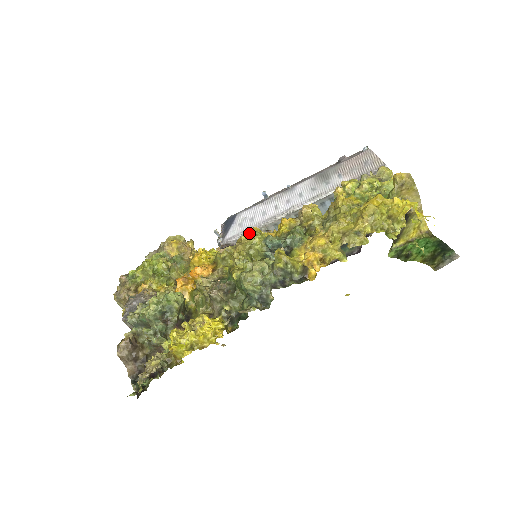
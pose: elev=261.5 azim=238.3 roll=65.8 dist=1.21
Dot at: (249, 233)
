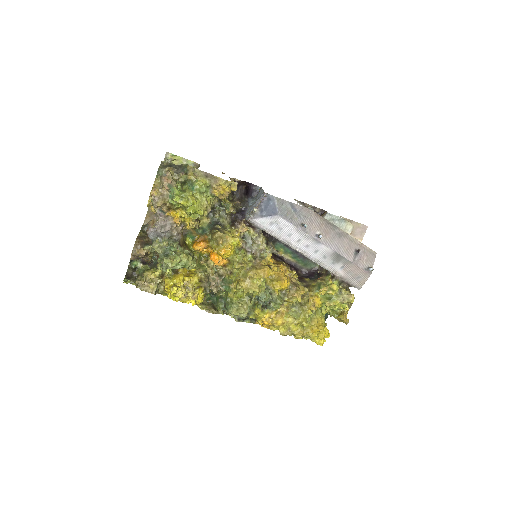
Dot at: (261, 278)
